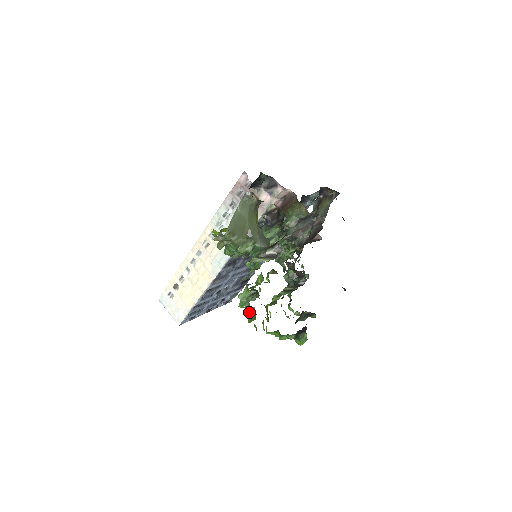
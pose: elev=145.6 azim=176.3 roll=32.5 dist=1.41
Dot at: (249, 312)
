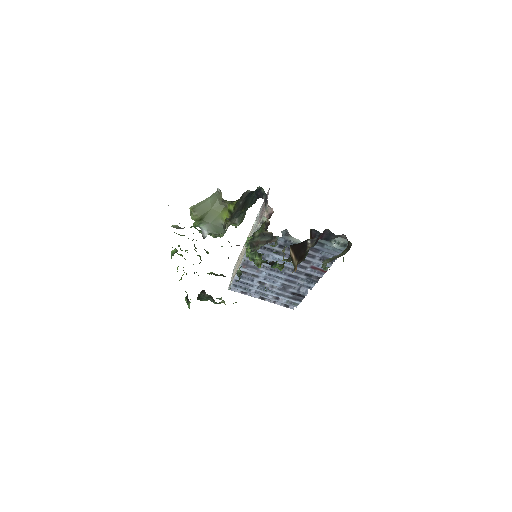
Dot at: occluded
